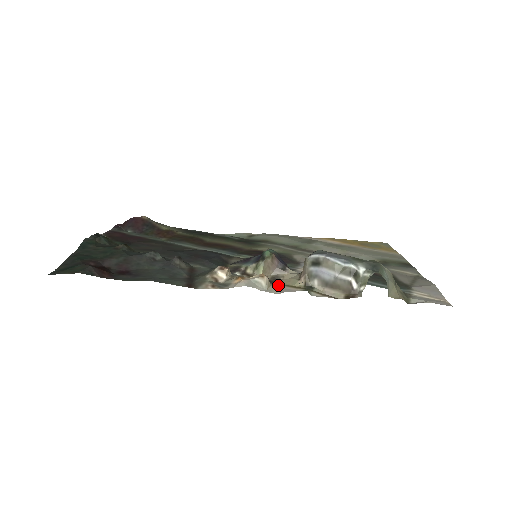
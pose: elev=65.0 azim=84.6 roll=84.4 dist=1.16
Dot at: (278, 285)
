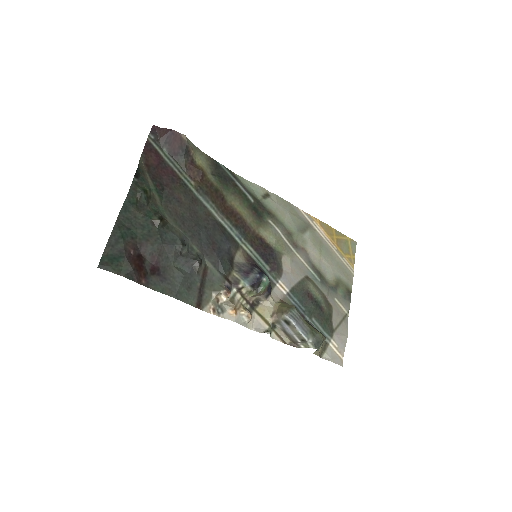
Dot at: (256, 314)
